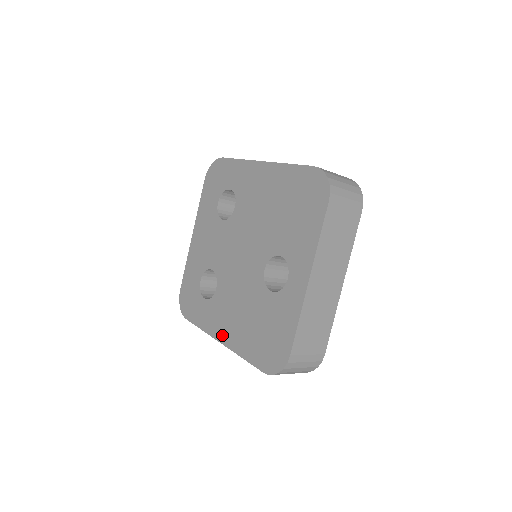
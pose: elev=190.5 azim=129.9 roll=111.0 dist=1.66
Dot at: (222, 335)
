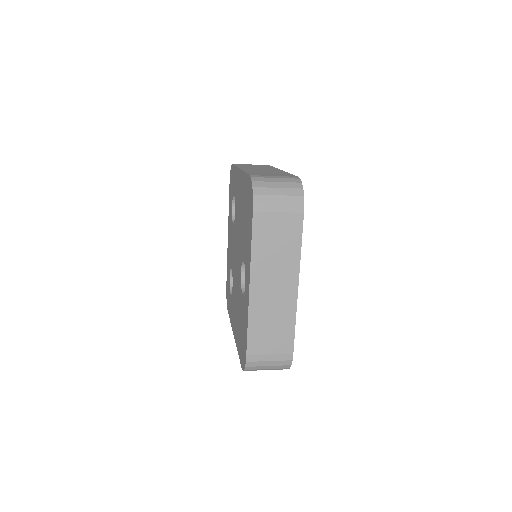
Dot at: (234, 329)
